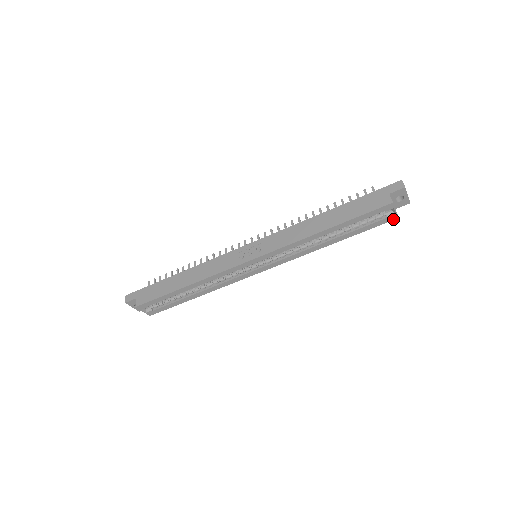
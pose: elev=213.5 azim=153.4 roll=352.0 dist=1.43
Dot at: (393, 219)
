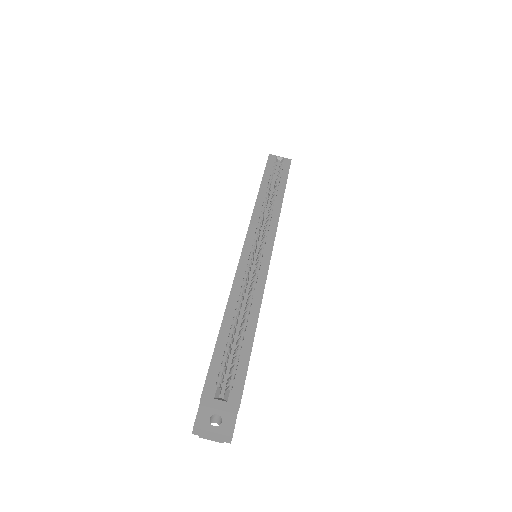
Dot at: (290, 162)
